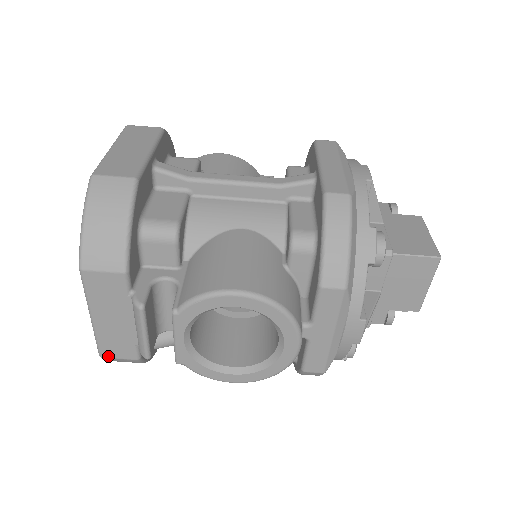
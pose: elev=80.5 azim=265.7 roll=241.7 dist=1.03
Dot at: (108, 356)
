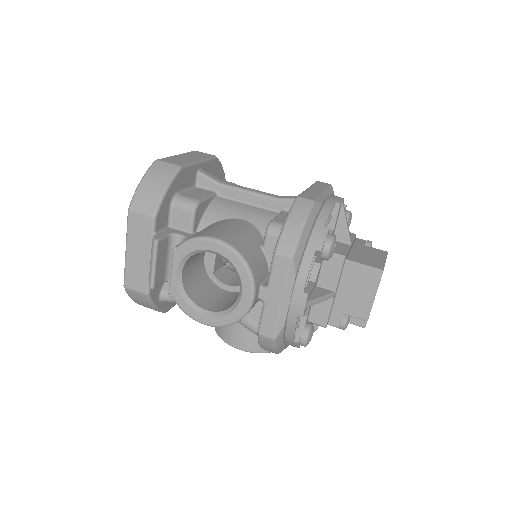
Dot at: (129, 287)
